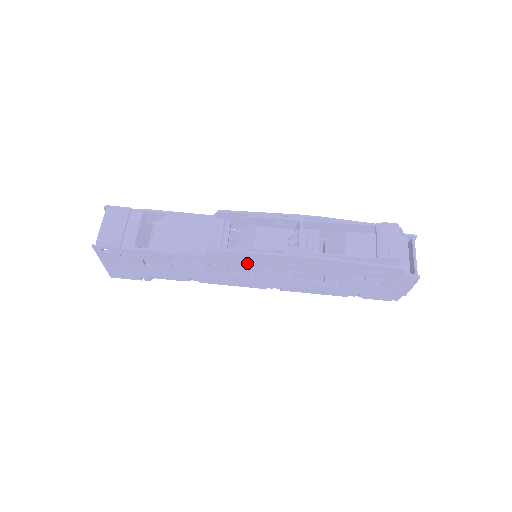
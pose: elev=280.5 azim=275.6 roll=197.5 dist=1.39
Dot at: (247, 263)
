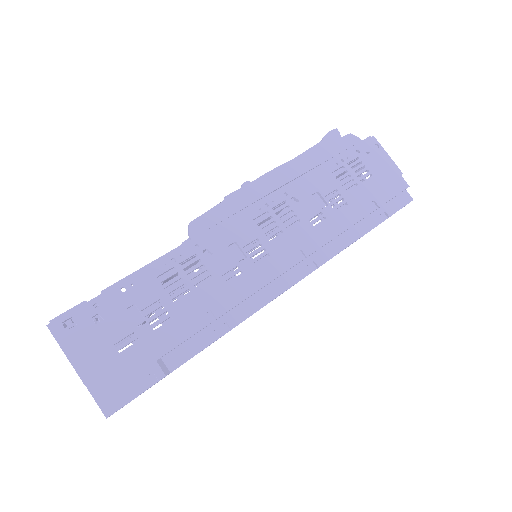
Dot at: (236, 222)
